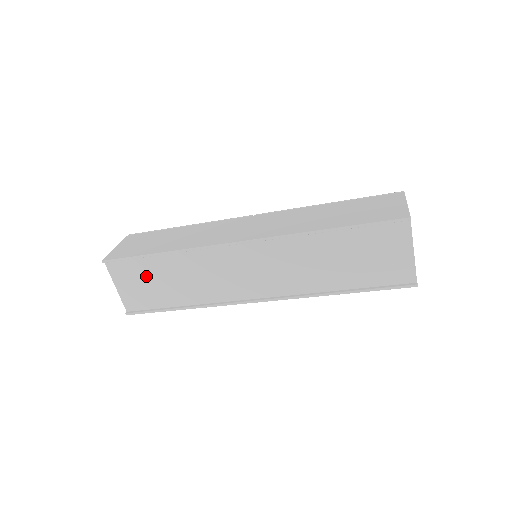
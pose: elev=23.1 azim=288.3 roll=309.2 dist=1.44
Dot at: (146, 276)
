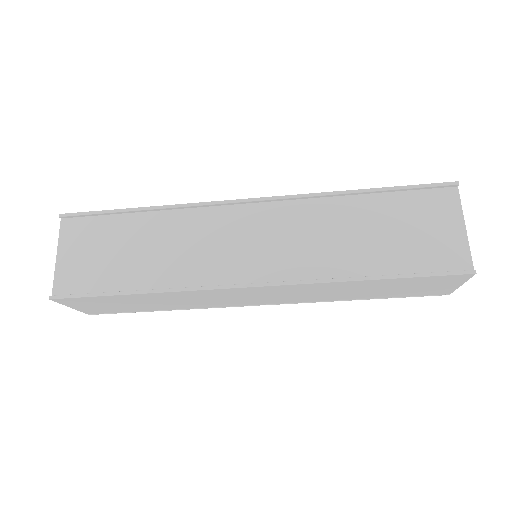
Dot at: (108, 241)
